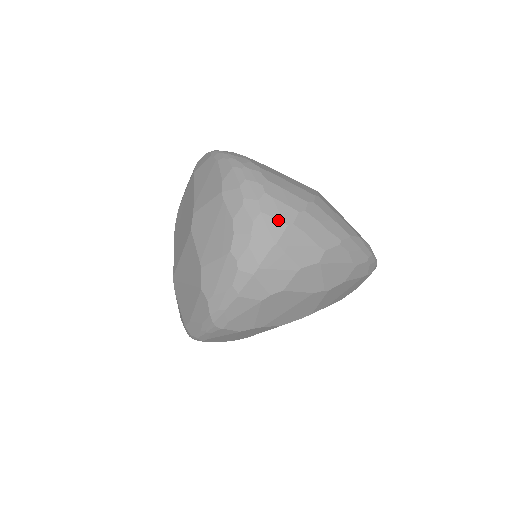
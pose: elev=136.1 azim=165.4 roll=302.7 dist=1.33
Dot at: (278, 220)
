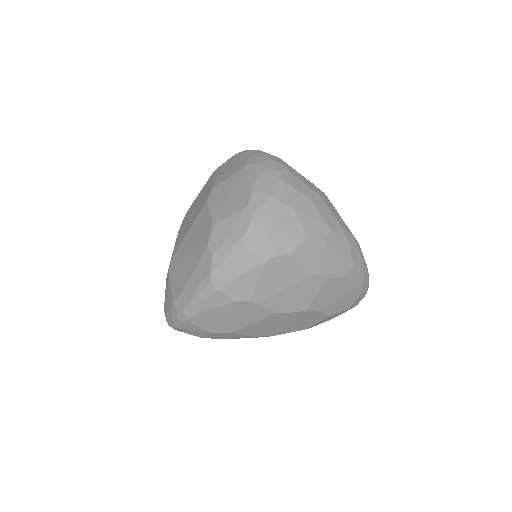
Dot at: (295, 189)
